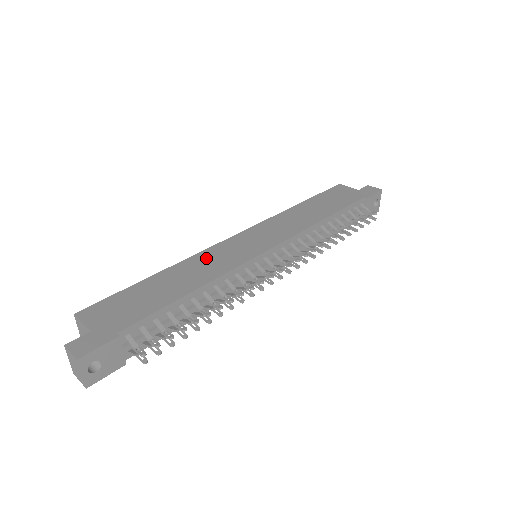
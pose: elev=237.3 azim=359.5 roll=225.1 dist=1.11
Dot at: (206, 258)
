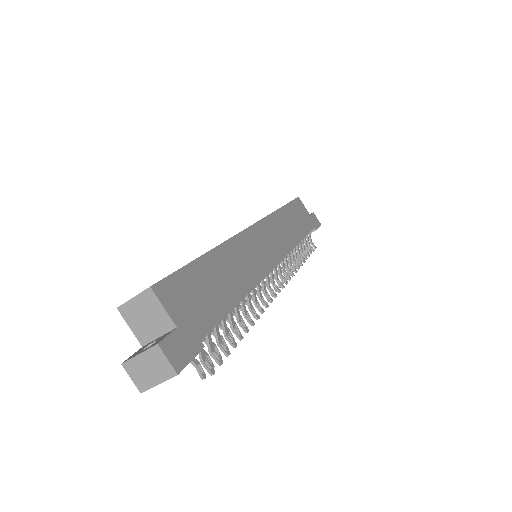
Dot at: (241, 250)
